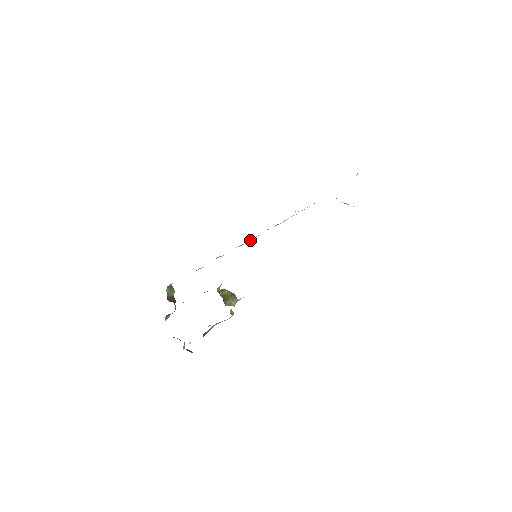
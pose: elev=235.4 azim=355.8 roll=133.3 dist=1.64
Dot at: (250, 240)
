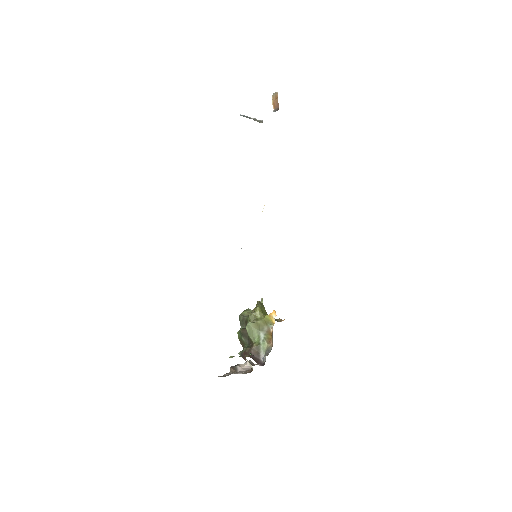
Dot at: occluded
